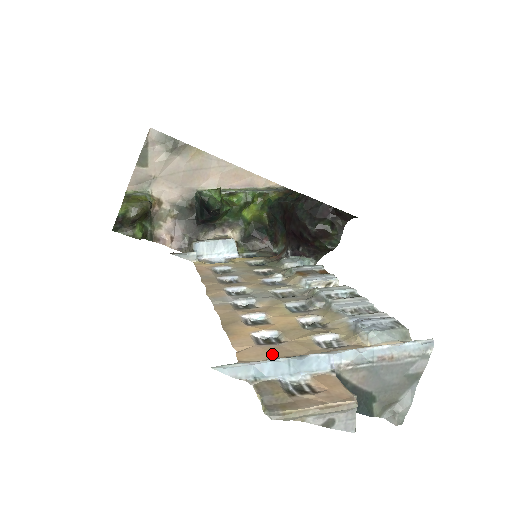
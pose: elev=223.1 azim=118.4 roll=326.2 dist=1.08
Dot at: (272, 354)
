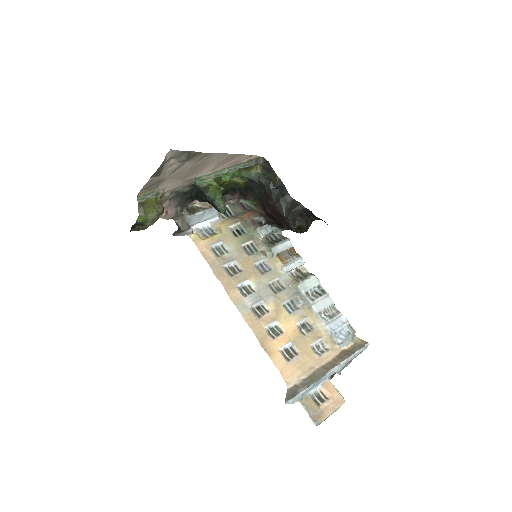
Dot at: (299, 371)
